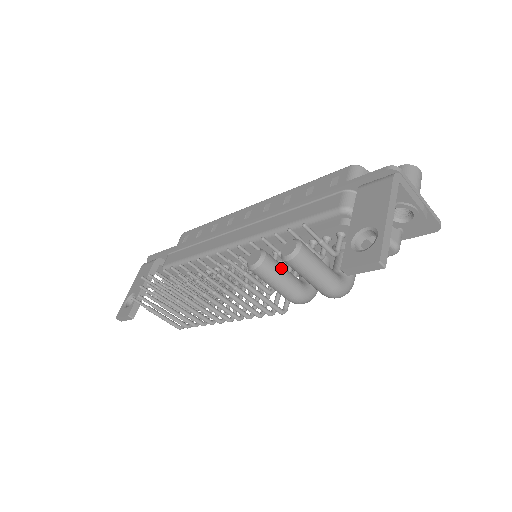
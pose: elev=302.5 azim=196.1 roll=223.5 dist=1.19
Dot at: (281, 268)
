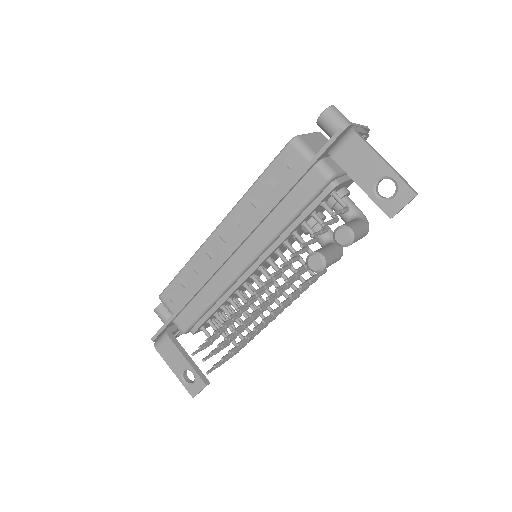
Dot at: (328, 250)
